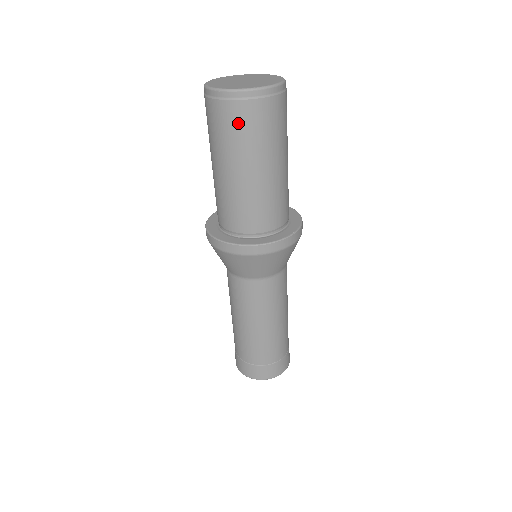
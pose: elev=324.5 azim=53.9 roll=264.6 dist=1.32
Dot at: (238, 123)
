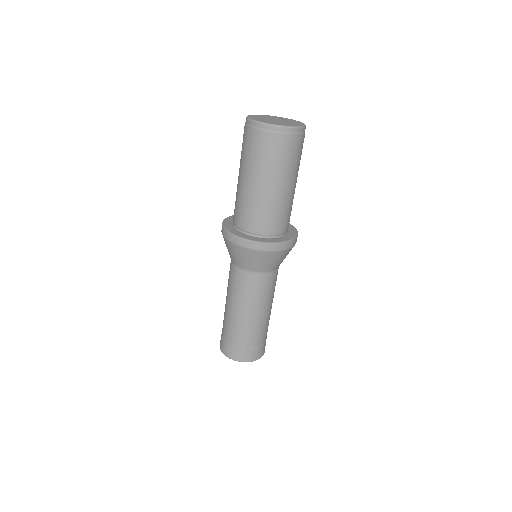
Dot at: (254, 145)
